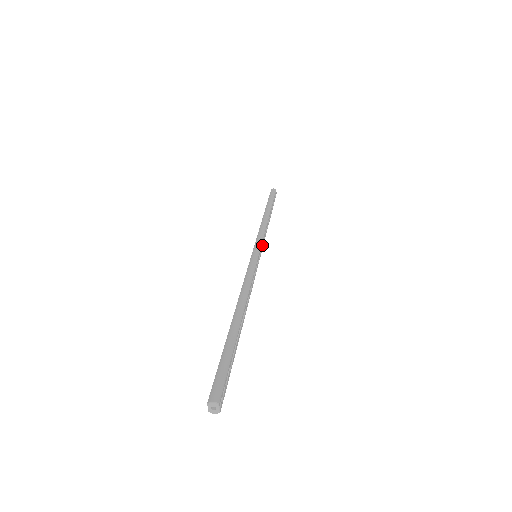
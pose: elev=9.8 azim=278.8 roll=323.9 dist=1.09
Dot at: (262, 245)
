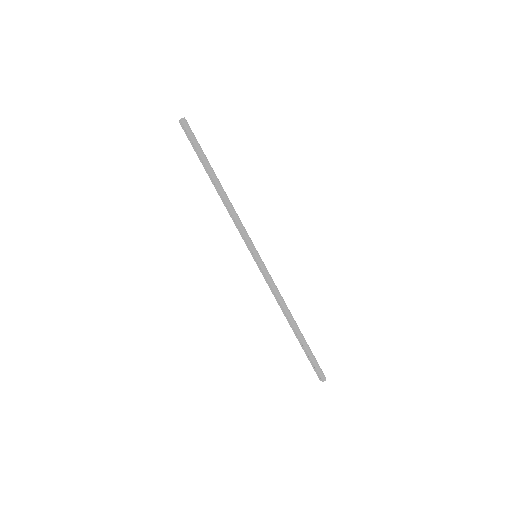
Dot at: (248, 238)
